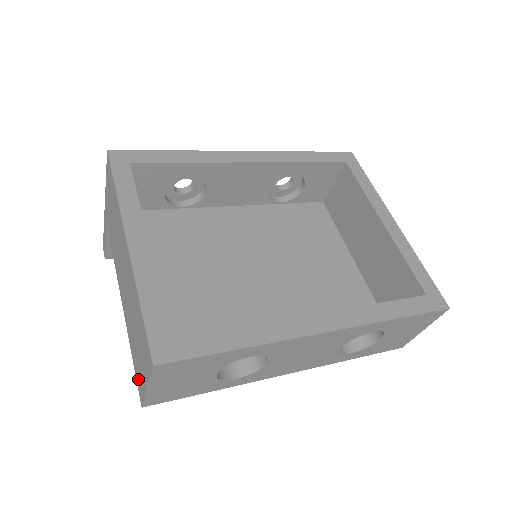
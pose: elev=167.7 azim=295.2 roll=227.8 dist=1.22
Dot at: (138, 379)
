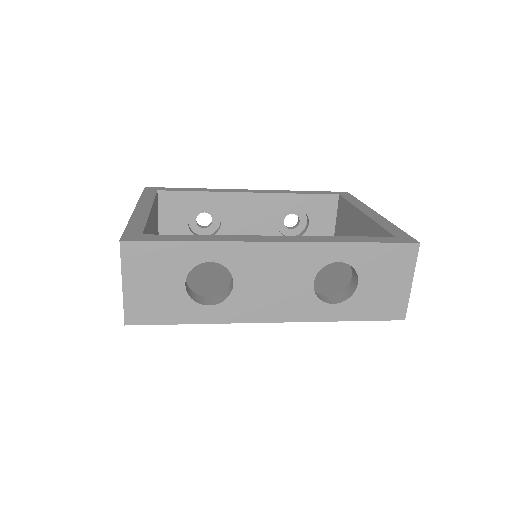
Dot at: occluded
